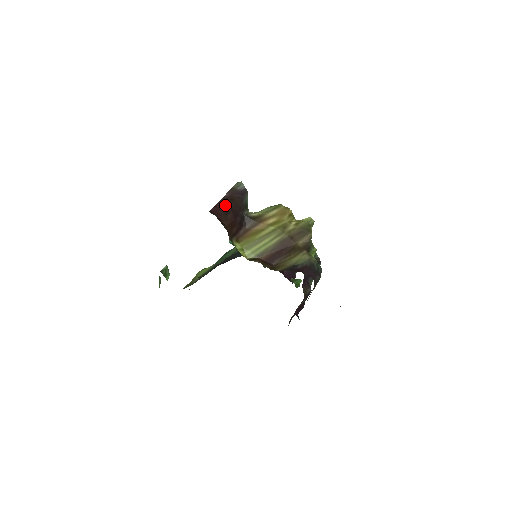
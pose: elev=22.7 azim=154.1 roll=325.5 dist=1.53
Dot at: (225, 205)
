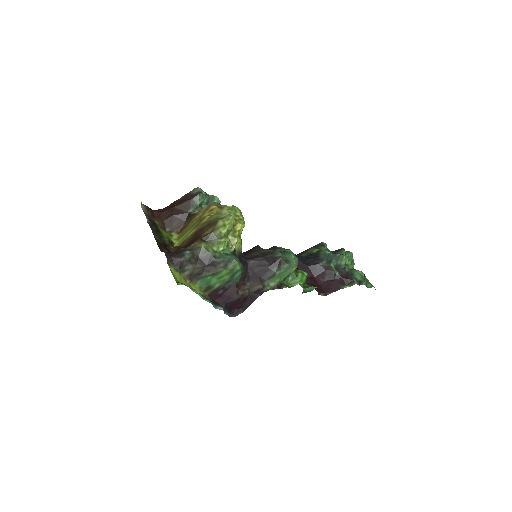
Dot at: (173, 205)
